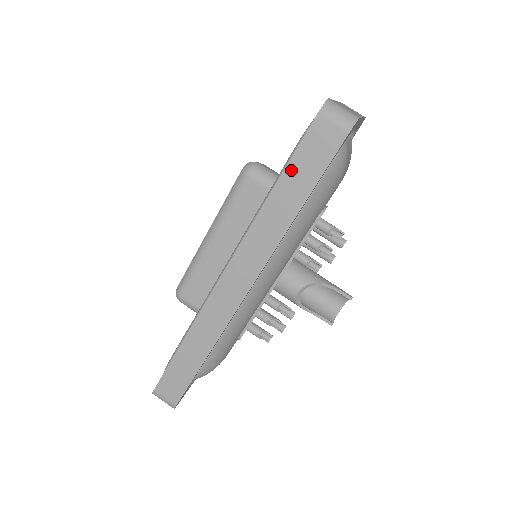
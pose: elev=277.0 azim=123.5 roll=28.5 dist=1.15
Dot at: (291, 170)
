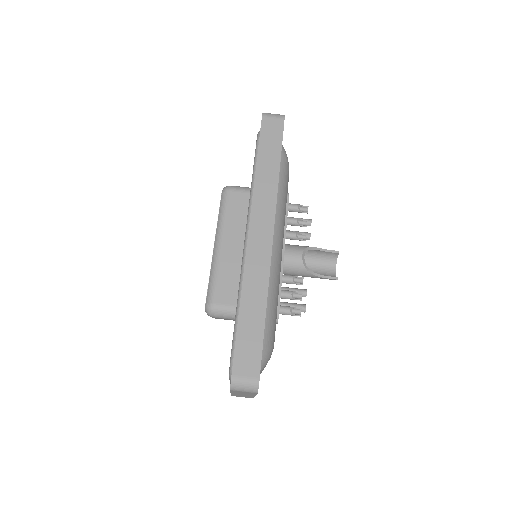
Dot at: (262, 149)
